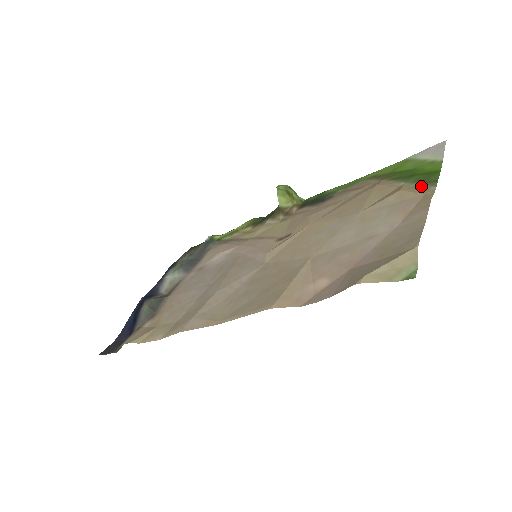
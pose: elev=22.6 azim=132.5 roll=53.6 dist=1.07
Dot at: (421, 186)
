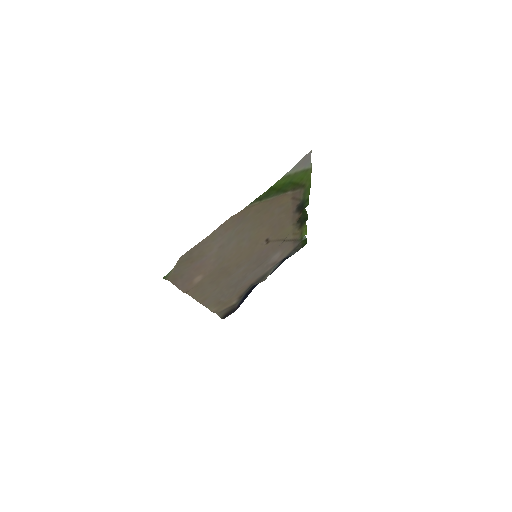
Dot at: (255, 203)
